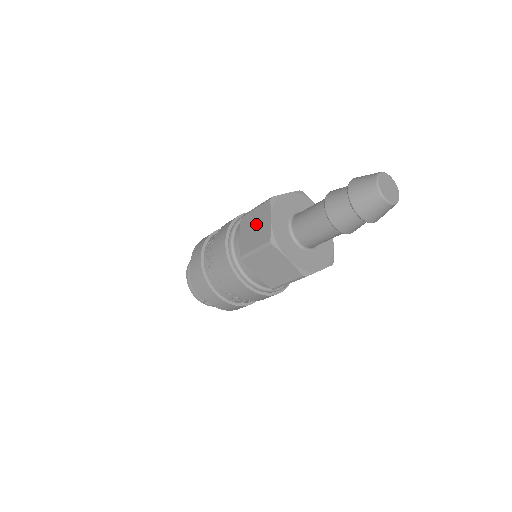
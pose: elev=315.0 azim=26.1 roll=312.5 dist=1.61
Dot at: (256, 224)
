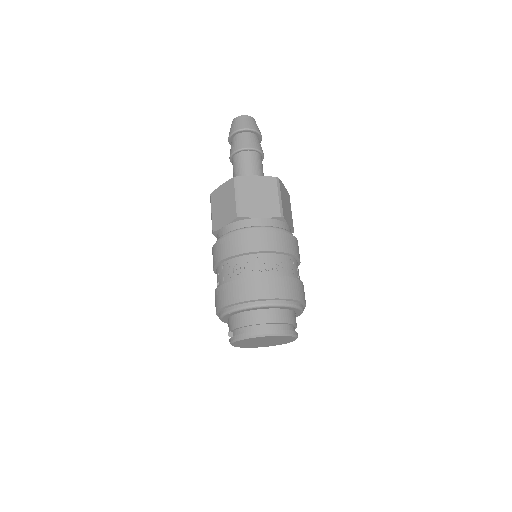
Dot at: occluded
